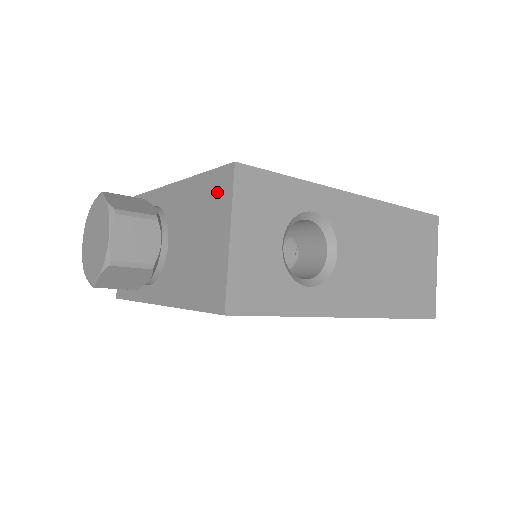
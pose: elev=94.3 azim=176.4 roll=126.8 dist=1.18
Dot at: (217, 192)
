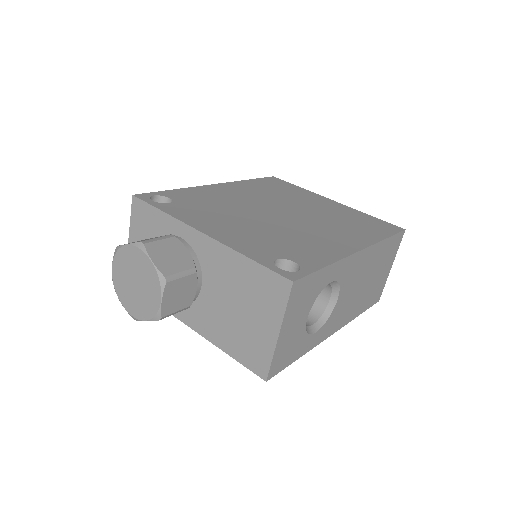
Dot at: (269, 290)
